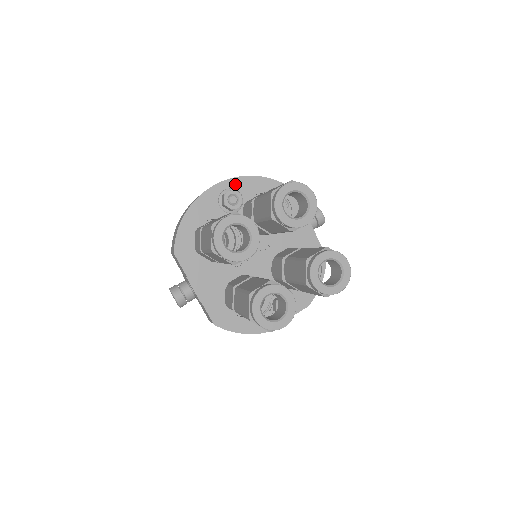
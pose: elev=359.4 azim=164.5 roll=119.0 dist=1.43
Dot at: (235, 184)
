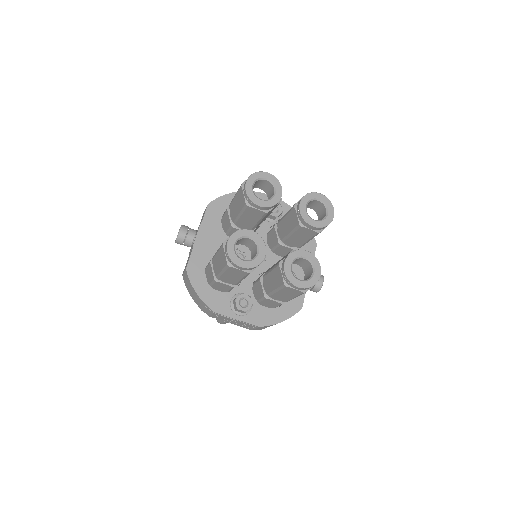
Dot at: (284, 207)
